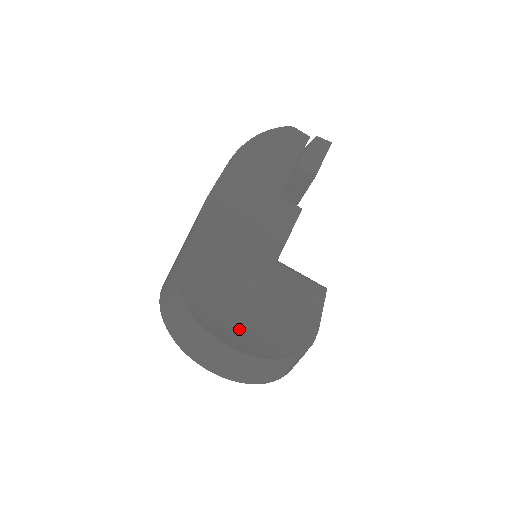
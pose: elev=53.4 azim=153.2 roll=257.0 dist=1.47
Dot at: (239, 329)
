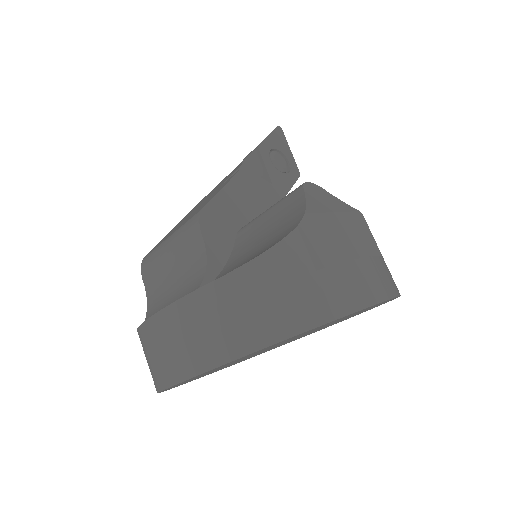
Dot at: occluded
